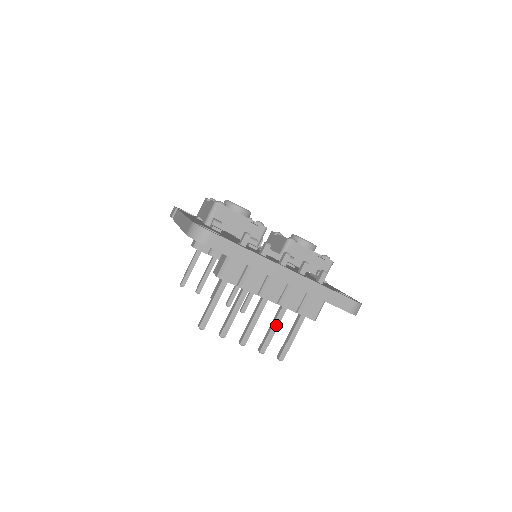
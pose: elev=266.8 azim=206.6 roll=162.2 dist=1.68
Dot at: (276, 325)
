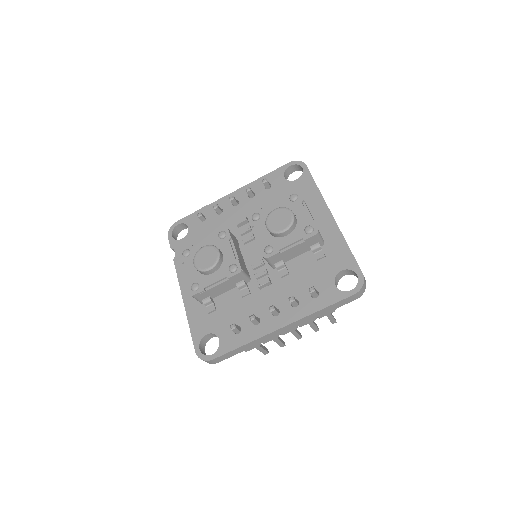
Dot at: (310, 323)
